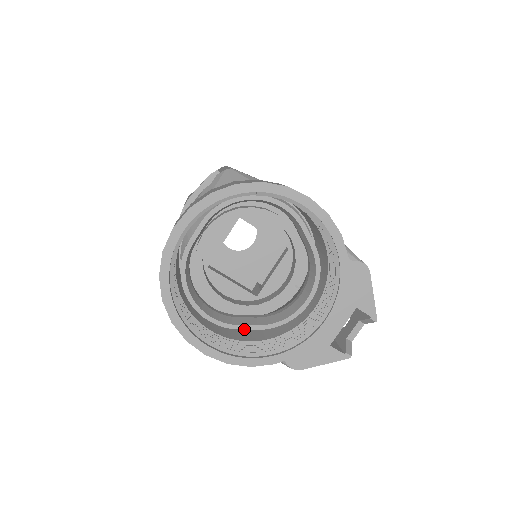
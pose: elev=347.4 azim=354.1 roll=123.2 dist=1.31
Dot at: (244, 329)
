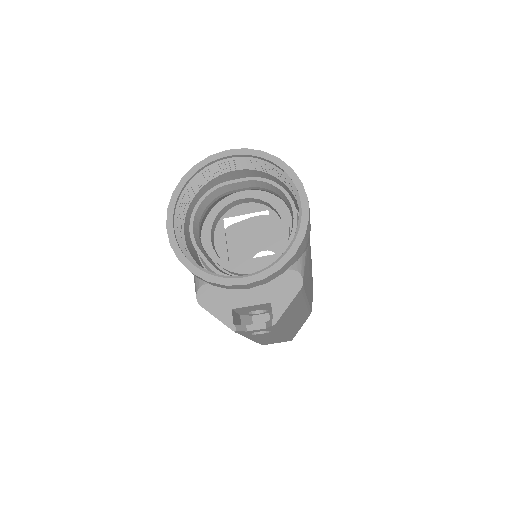
Dot at: (200, 256)
